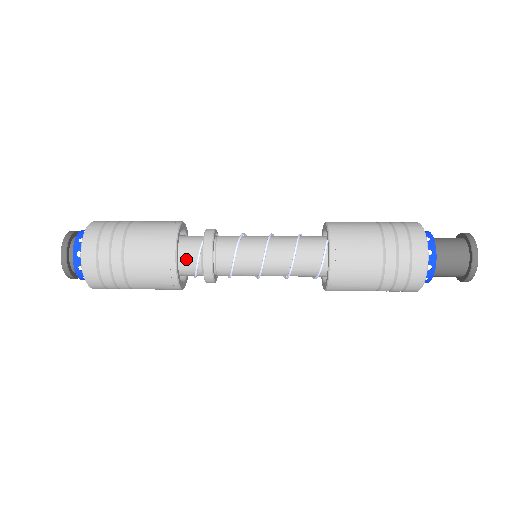
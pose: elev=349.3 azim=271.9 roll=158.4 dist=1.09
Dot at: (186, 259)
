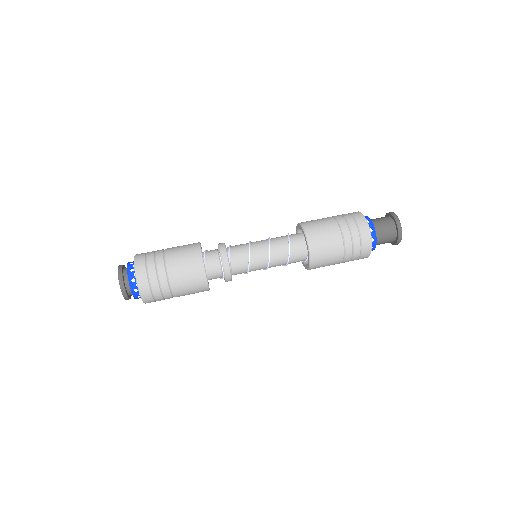
Dot at: occluded
